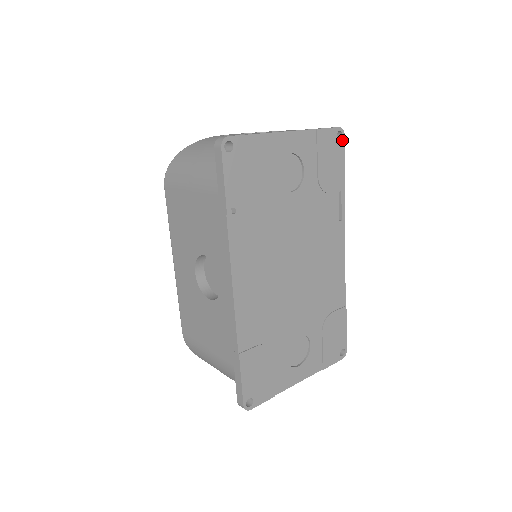
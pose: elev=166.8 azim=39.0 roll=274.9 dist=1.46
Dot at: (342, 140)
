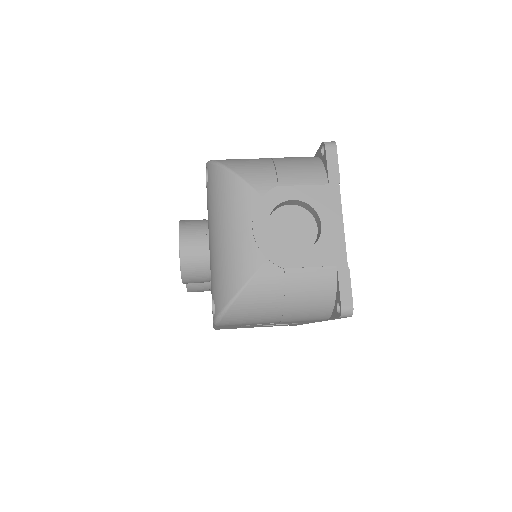
Dot at: occluded
